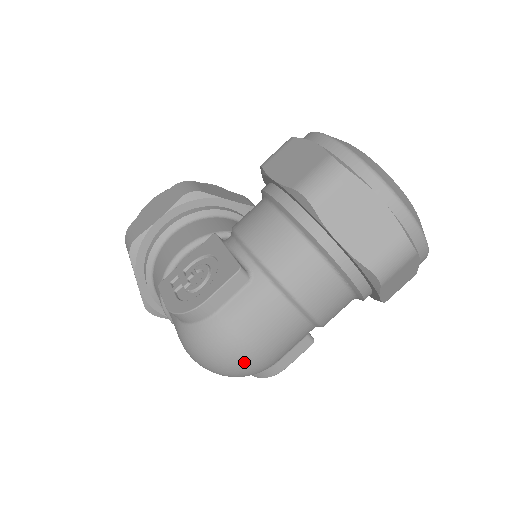
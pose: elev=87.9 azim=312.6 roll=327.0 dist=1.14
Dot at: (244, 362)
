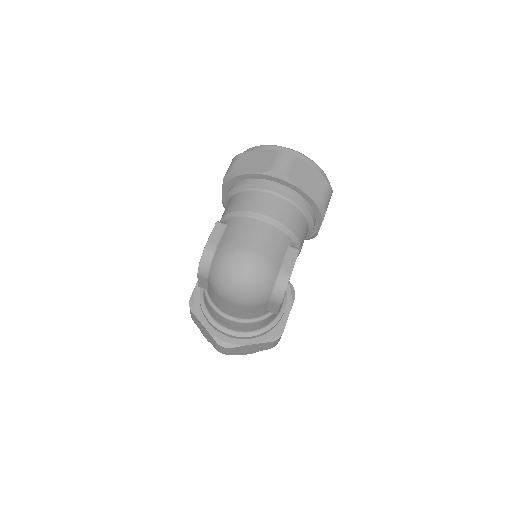
Dot at: (246, 260)
